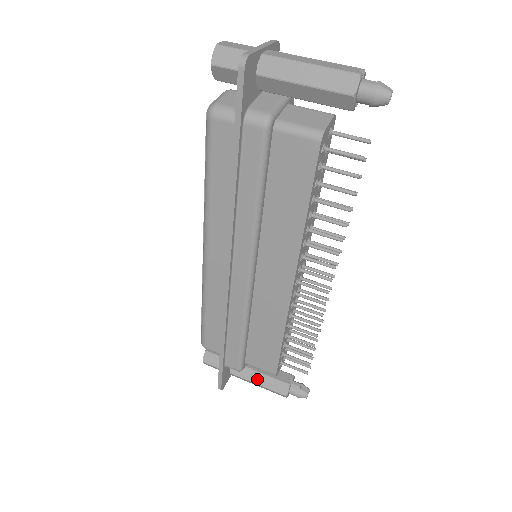
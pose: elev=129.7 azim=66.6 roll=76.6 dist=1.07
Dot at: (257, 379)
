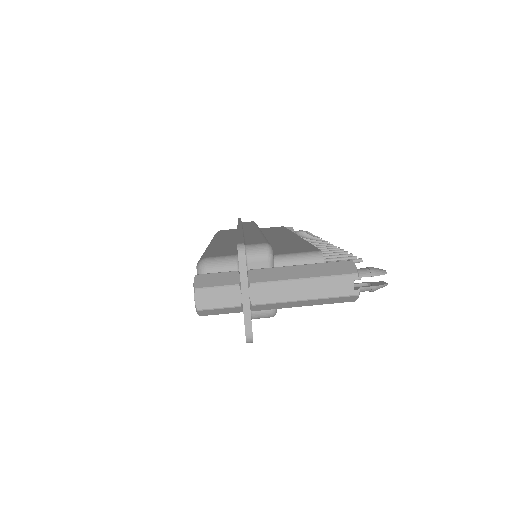
Dot at: occluded
